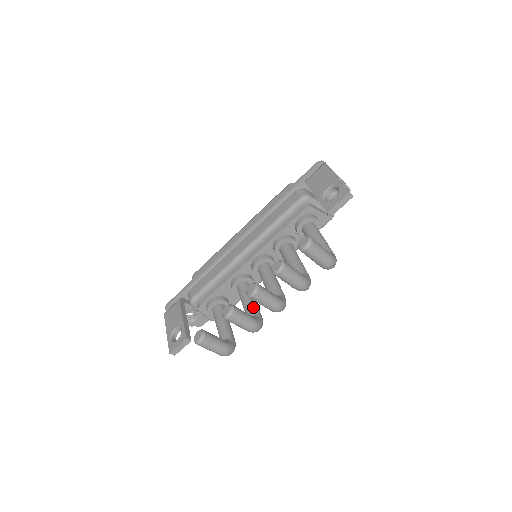
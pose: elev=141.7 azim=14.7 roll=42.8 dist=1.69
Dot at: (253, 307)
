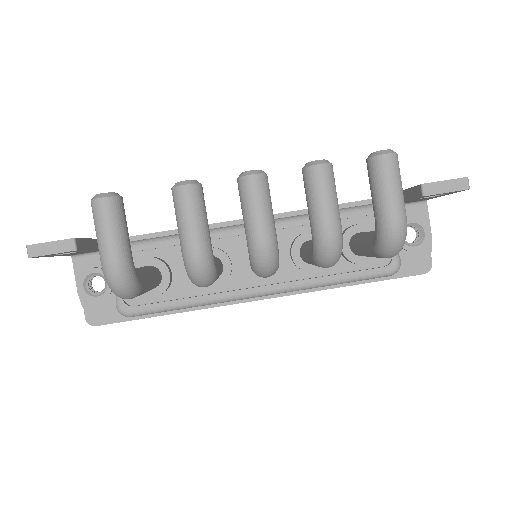
Dot at: occluded
